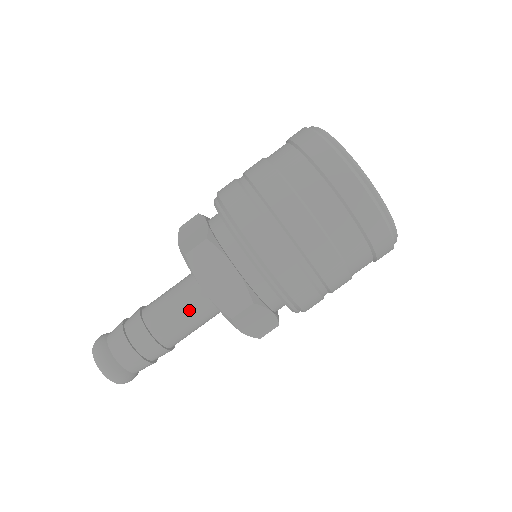
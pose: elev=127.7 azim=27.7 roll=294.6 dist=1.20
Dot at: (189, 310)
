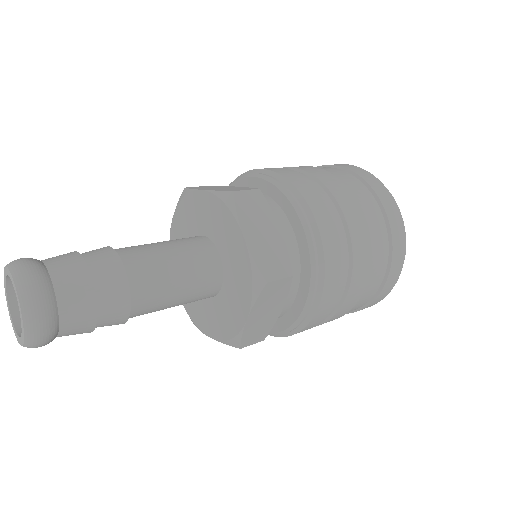
Dot at: (186, 269)
